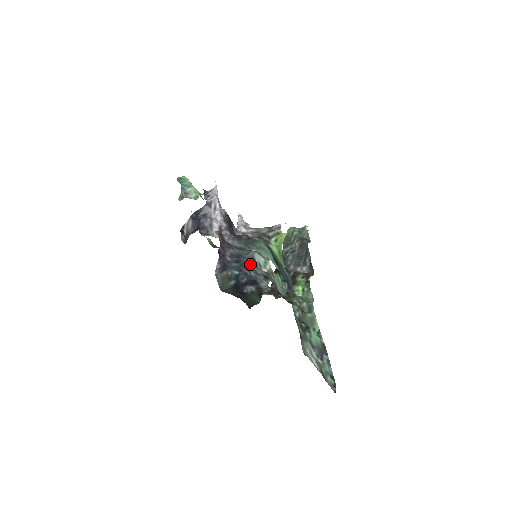
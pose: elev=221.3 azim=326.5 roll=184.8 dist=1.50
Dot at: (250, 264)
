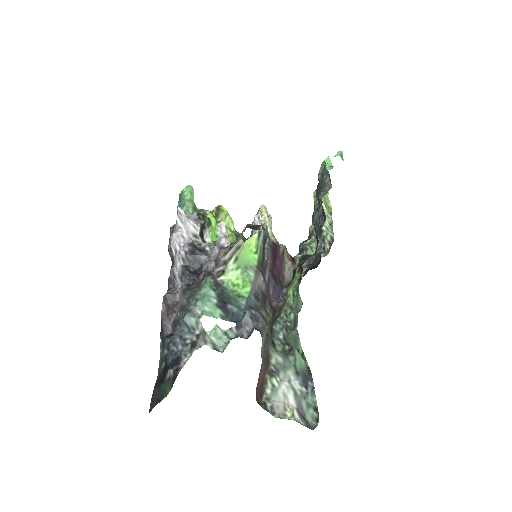
Dot at: (181, 333)
